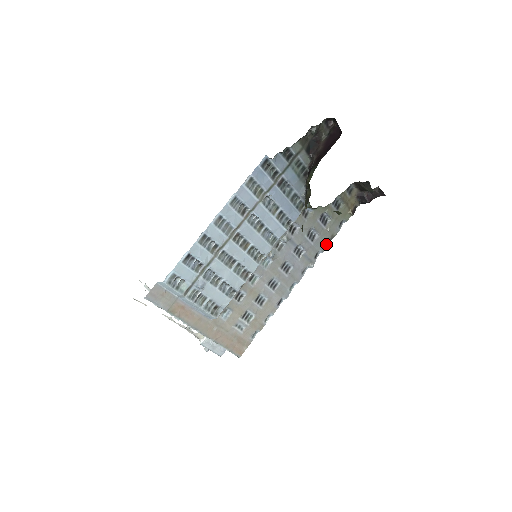
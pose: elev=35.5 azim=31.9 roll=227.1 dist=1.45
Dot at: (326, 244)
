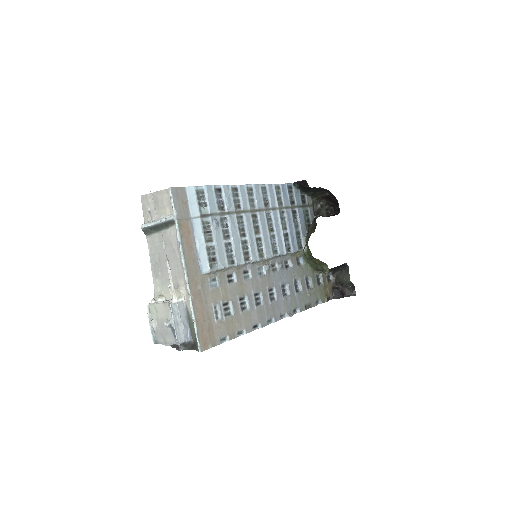
Dot at: (304, 308)
